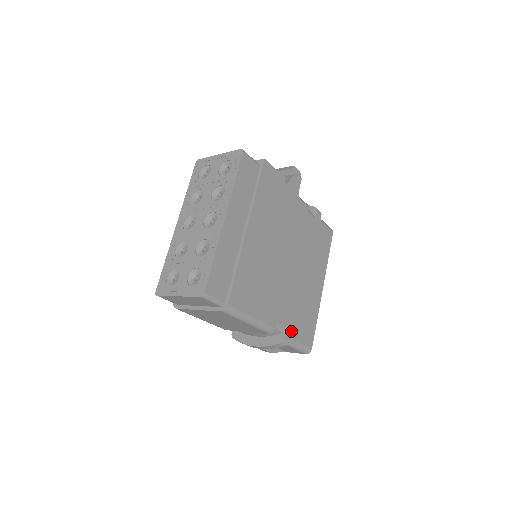
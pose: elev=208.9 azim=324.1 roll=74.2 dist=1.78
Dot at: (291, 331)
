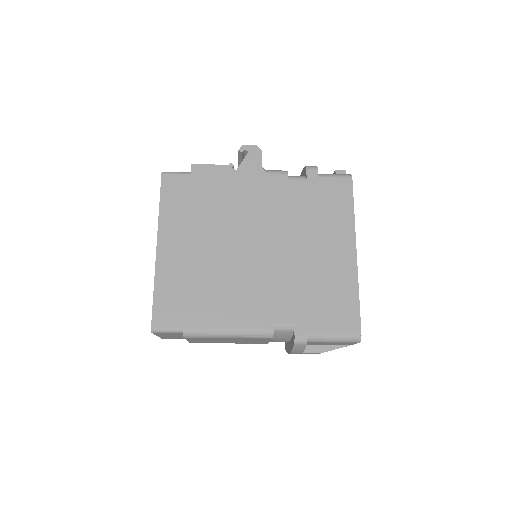
Dot at: (307, 324)
